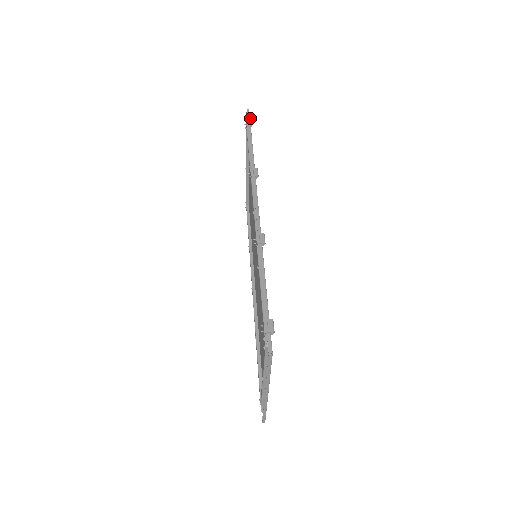
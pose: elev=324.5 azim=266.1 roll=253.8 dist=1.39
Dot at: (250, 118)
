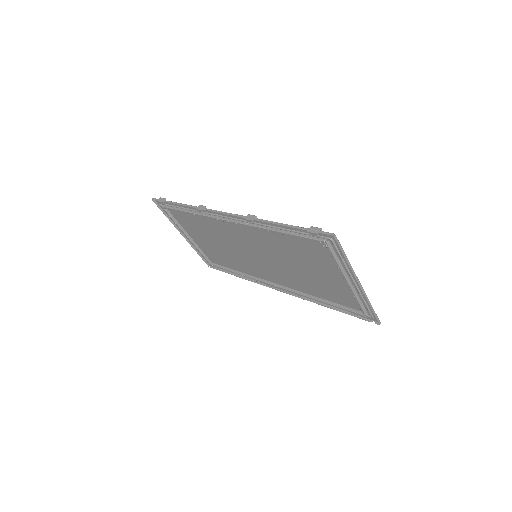
Dot at: (160, 199)
